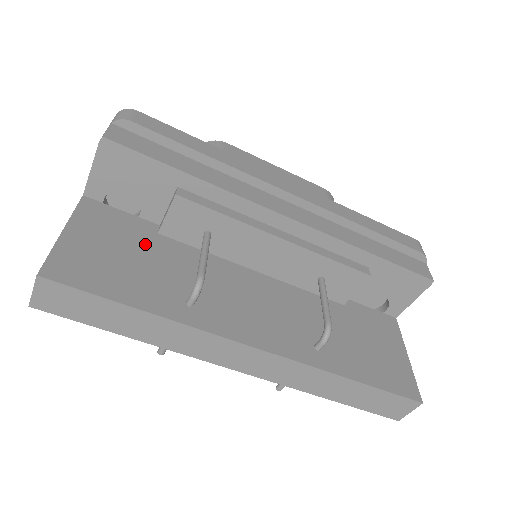
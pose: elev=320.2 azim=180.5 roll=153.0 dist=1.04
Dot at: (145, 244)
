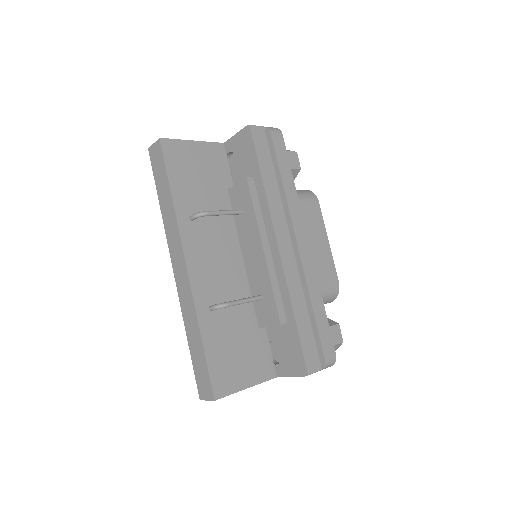
Dot at: (215, 184)
